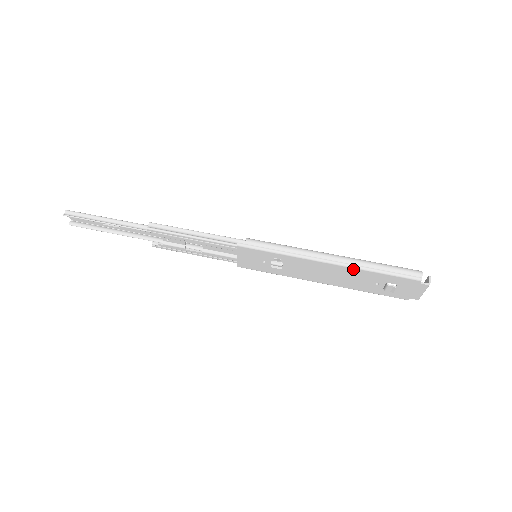
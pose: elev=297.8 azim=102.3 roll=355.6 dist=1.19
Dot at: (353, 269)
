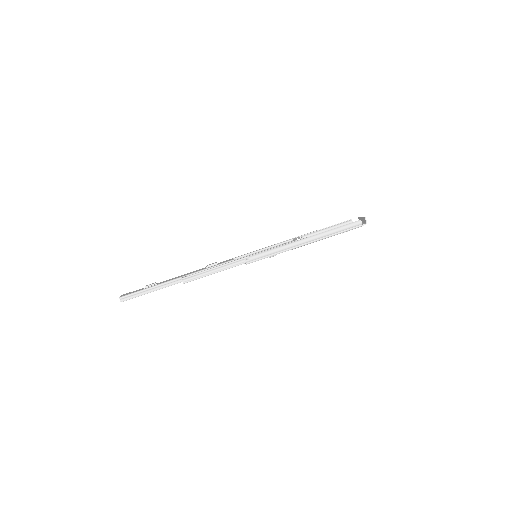
Dot at: occluded
